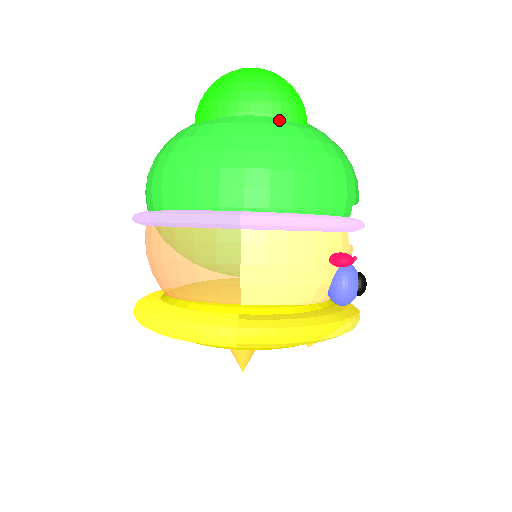
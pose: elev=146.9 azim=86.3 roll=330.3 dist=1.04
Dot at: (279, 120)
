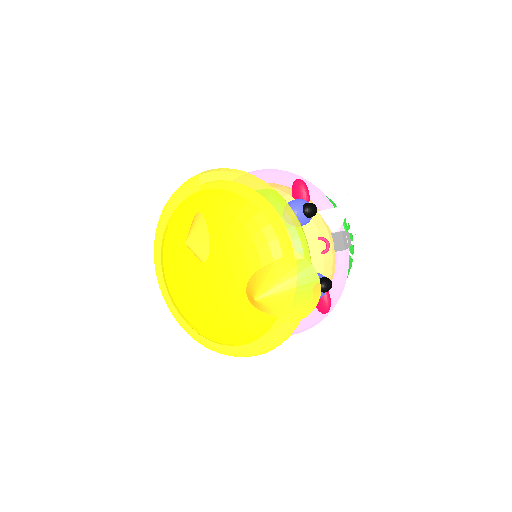
Dot at: occluded
